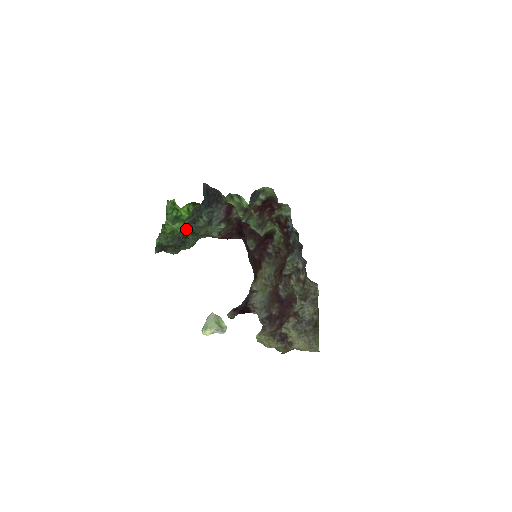
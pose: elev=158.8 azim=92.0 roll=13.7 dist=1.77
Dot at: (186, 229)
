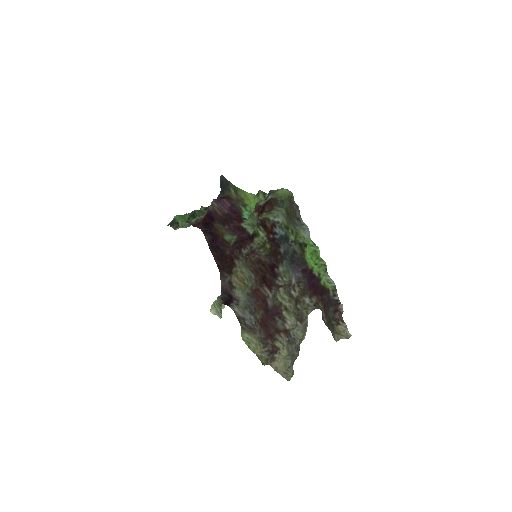
Dot at: (191, 212)
